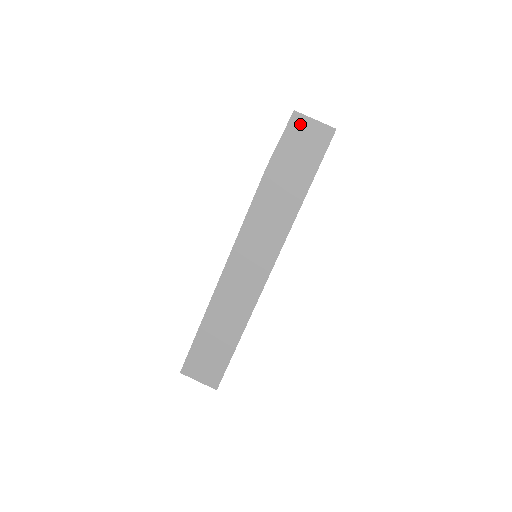
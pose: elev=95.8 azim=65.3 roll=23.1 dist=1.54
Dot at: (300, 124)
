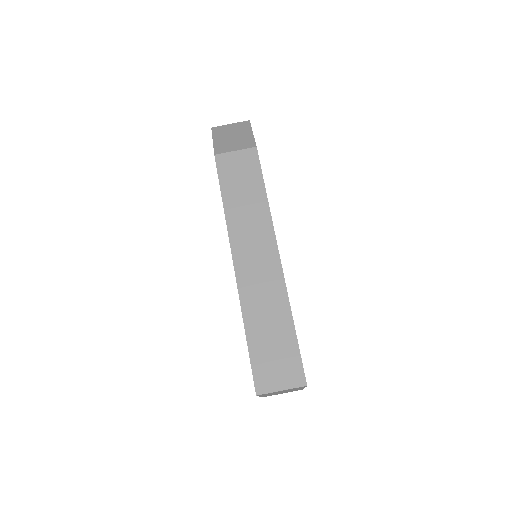
Dot at: (221, 130)
